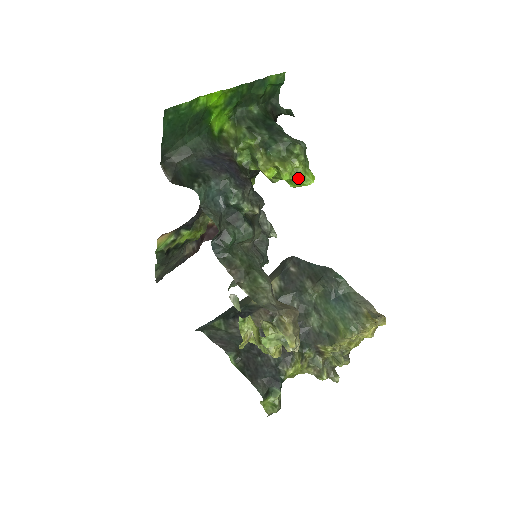
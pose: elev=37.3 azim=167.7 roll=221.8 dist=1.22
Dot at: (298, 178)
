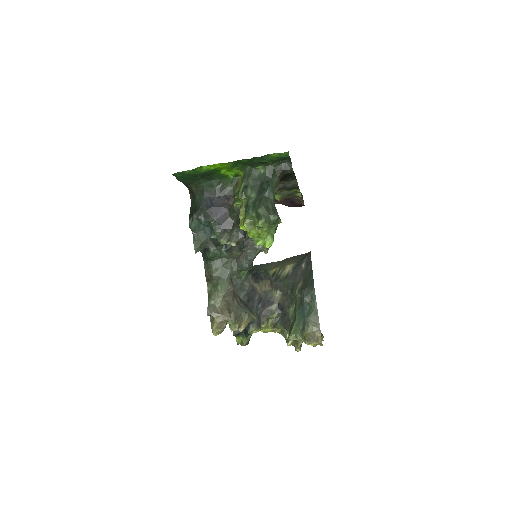
Dot at: (257, 241)
